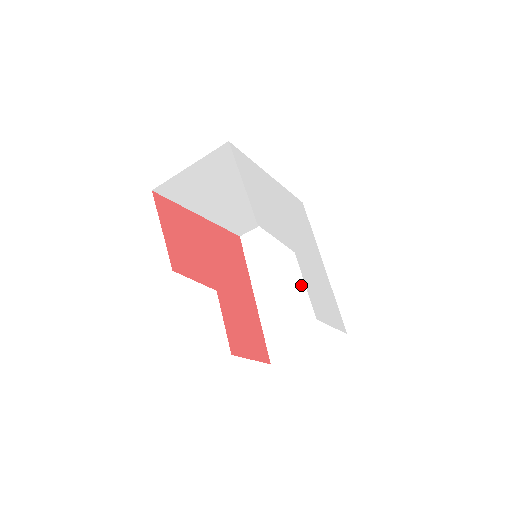
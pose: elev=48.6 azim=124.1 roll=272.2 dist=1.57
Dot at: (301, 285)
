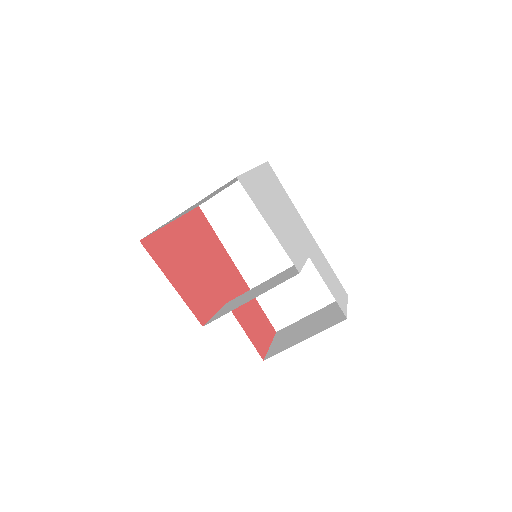
Dot at: occluded
